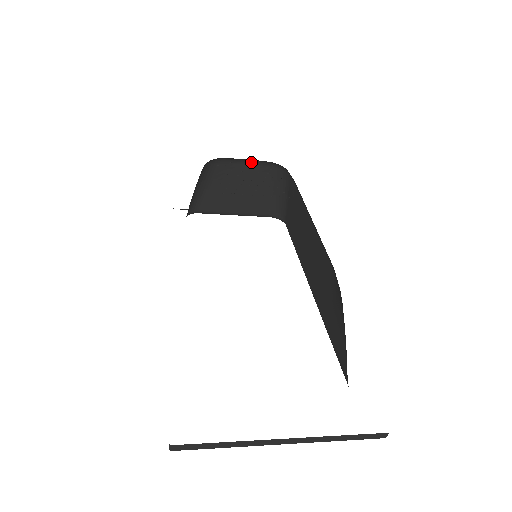
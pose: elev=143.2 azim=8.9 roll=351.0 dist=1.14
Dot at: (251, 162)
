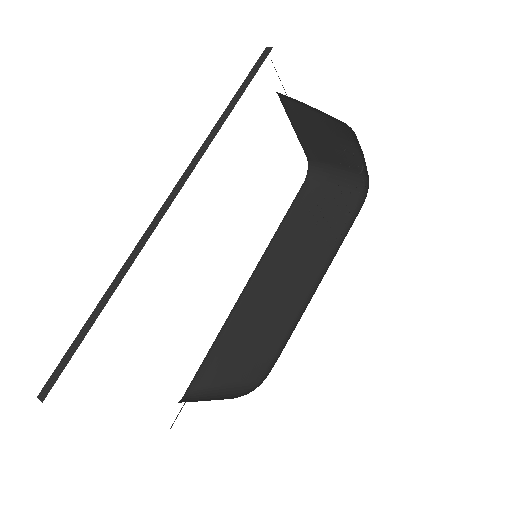
Dot at: (362, 170)
